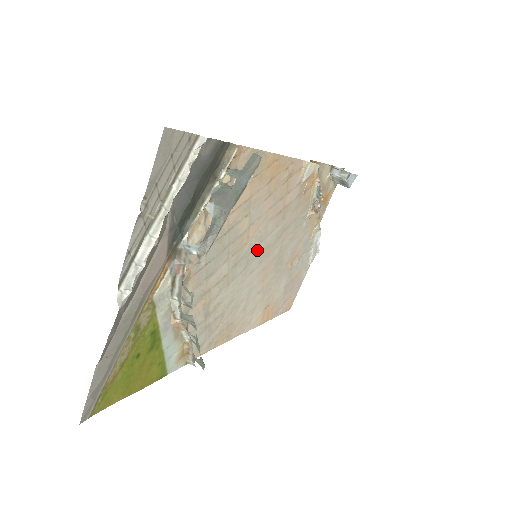
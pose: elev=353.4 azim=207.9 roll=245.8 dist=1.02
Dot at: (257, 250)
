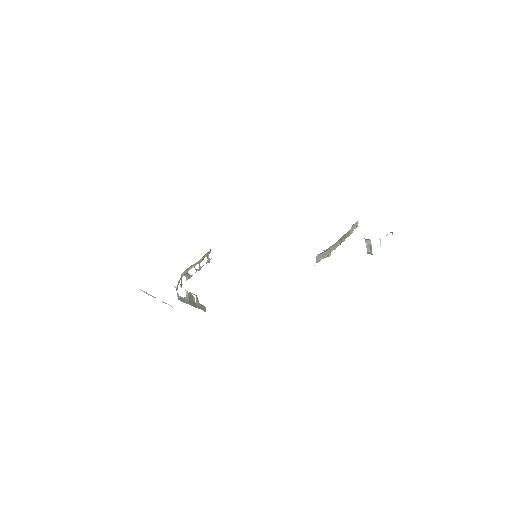
Dot at: occluded
